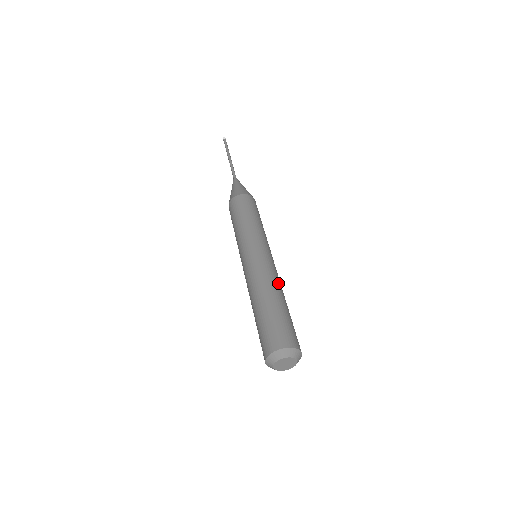
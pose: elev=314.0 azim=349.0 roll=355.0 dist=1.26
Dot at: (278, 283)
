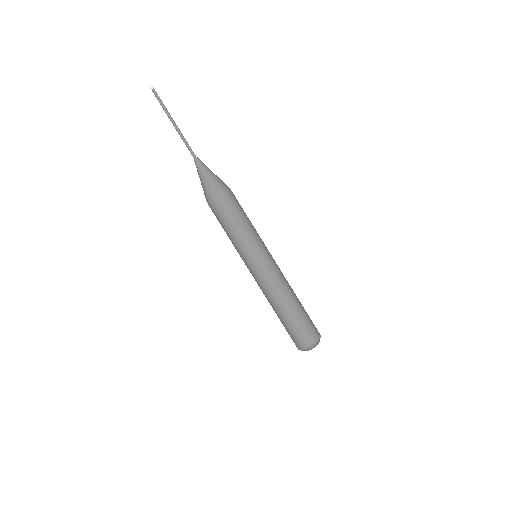
Dot at: occluded
